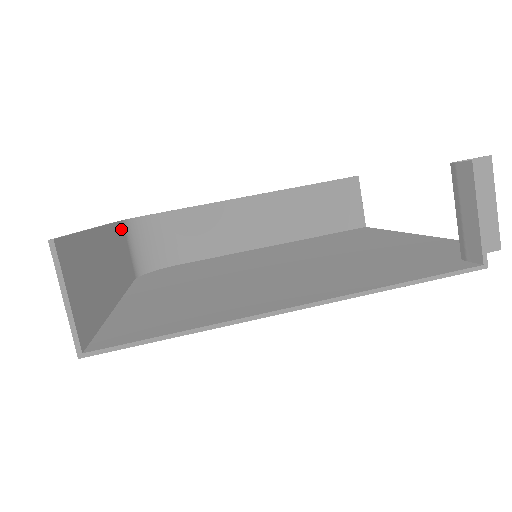
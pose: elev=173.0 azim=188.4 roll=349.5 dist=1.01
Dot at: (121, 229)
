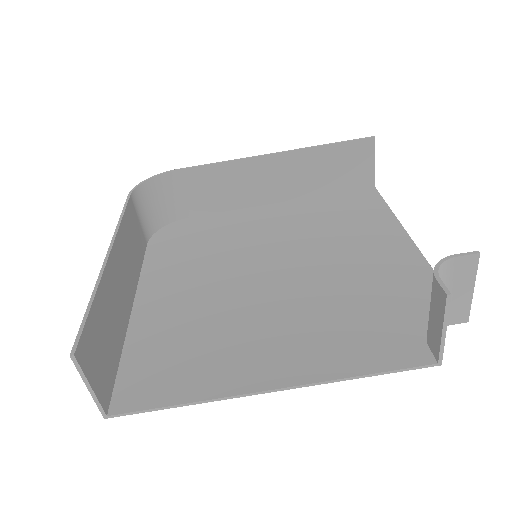
Dot at: (131, 206)
